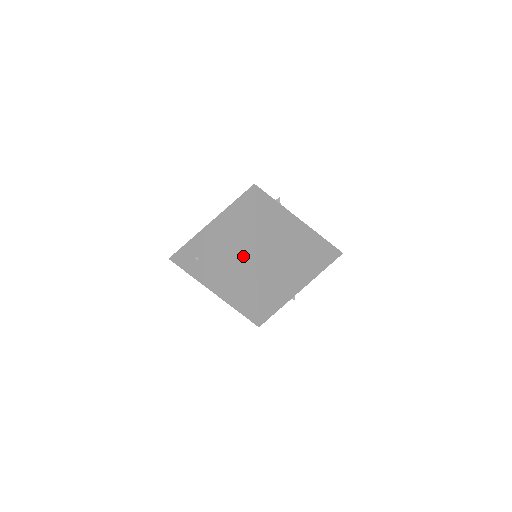
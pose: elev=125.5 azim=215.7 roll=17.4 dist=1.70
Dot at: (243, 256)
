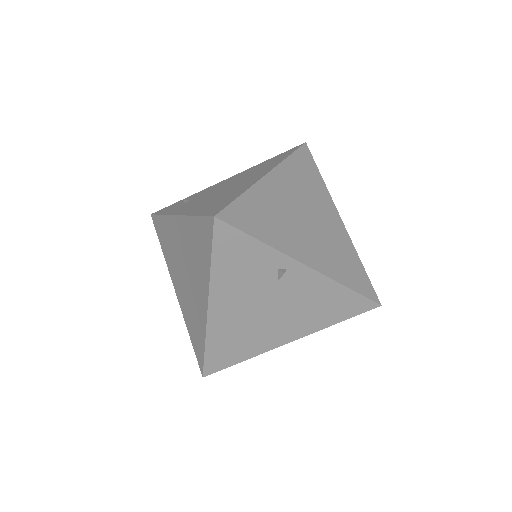
Dot at: (249, 179)
